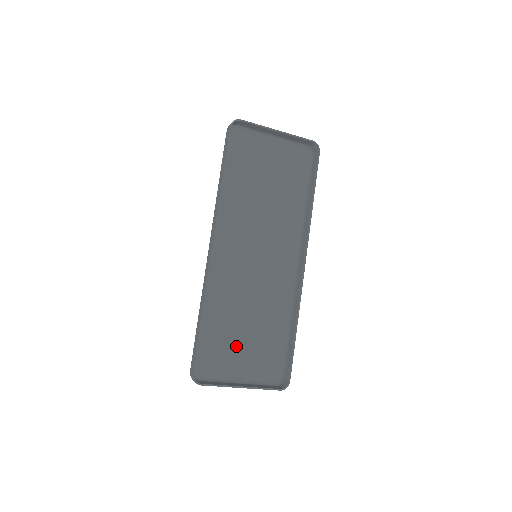
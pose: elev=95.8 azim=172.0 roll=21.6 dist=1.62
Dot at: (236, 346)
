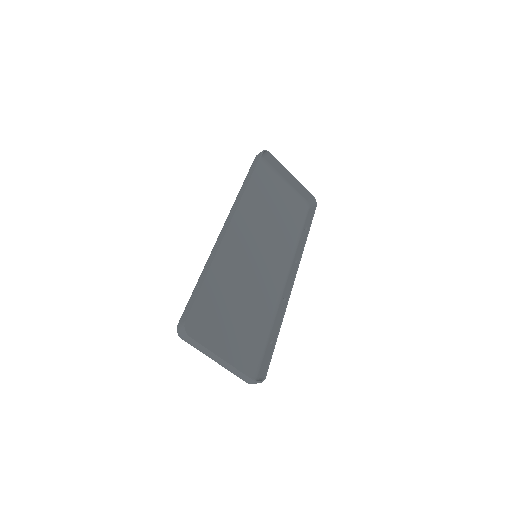
Dot at: (222, 324)
